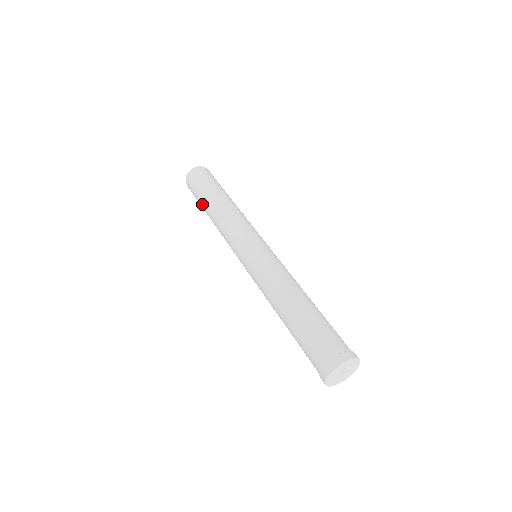
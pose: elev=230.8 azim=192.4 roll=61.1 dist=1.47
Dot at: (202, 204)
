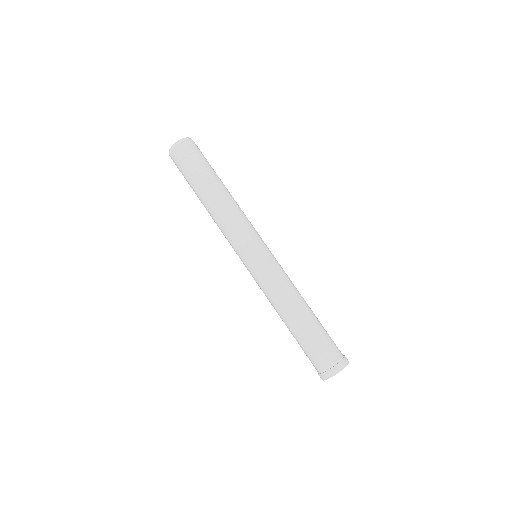
Dot at: (197, 185)
